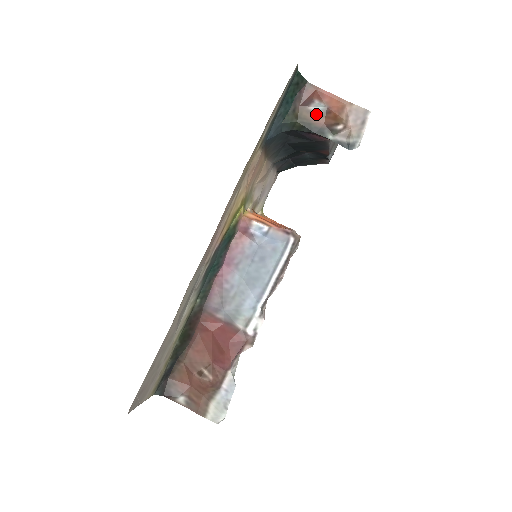
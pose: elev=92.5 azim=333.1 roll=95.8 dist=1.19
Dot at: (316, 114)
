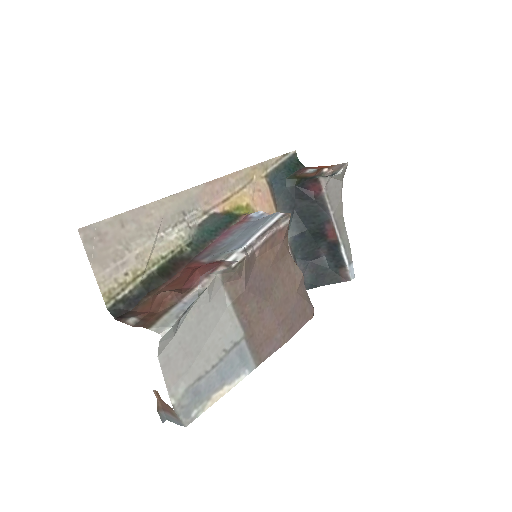
Dot at: (310, 173)
